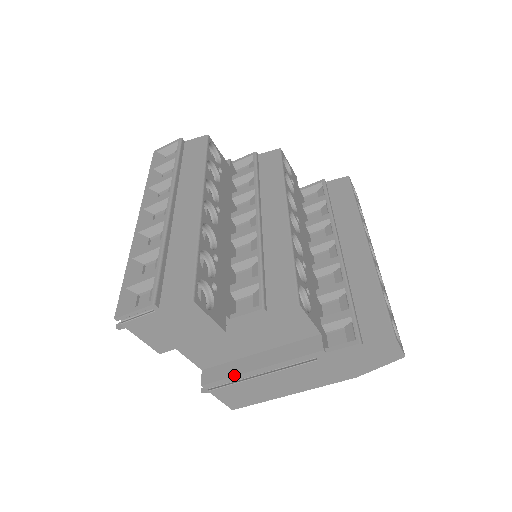
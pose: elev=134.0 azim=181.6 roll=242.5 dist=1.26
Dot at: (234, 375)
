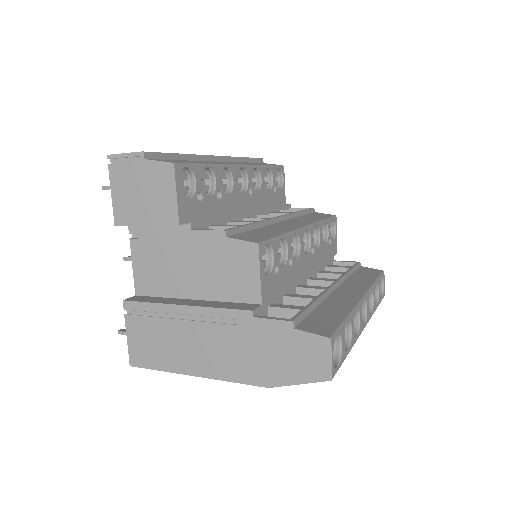
Dot at: (157, 302)
